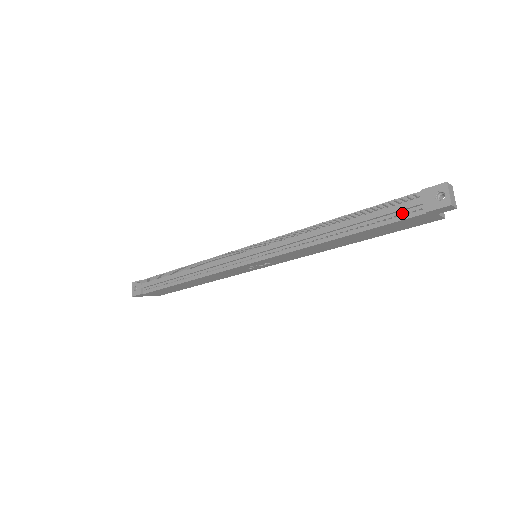
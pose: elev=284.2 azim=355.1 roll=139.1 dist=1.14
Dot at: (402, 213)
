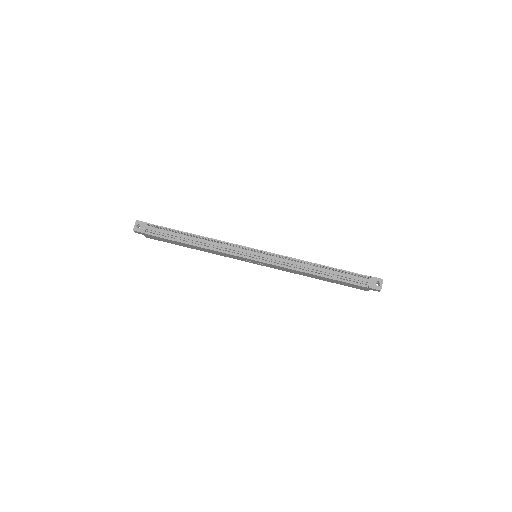
Dot at: (357, 282)
